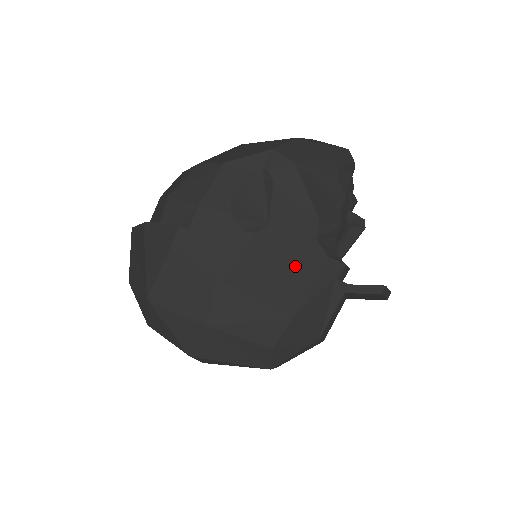
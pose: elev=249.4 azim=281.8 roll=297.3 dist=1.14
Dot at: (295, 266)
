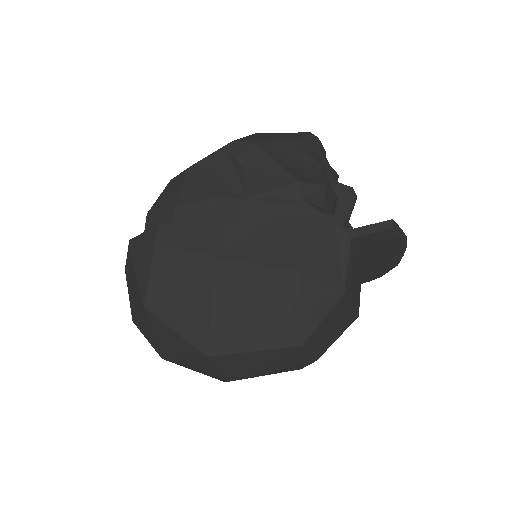
Dot at: (287, 223)
